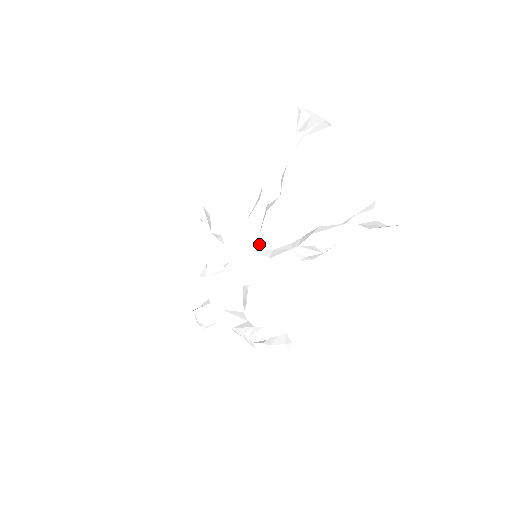
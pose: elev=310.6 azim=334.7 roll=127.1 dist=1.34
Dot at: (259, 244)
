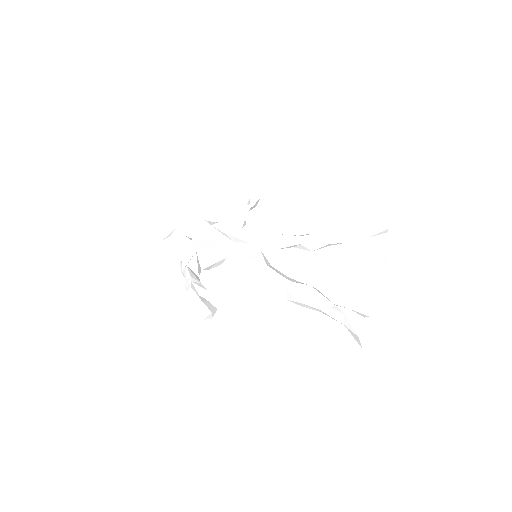
Dot at: (266, 254)
